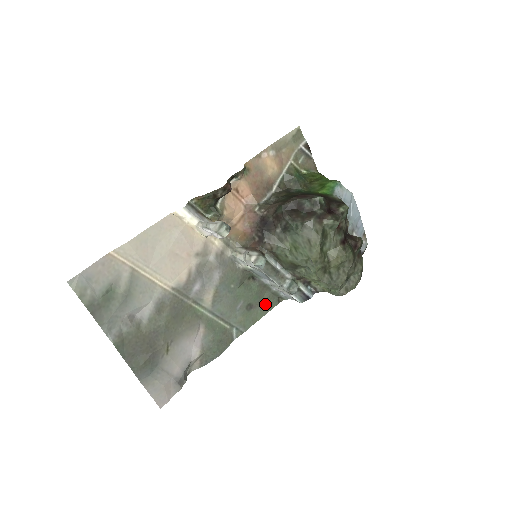
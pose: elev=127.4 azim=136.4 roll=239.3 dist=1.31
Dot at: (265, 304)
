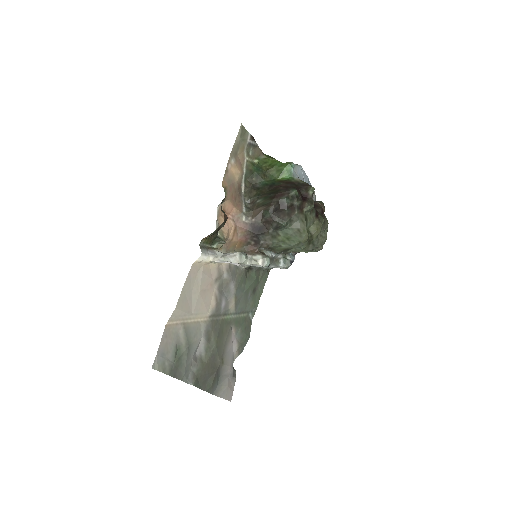
Dot at: (261, 281)
